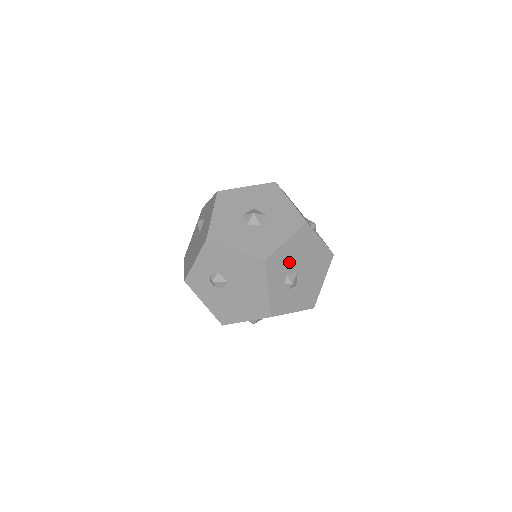
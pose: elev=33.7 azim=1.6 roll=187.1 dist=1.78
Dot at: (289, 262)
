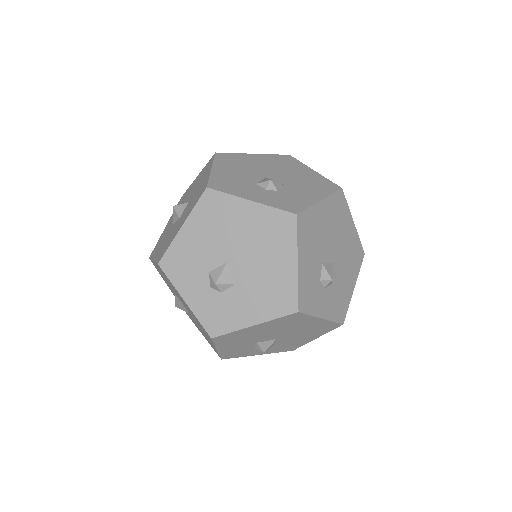
Dot at: (203, 253)
